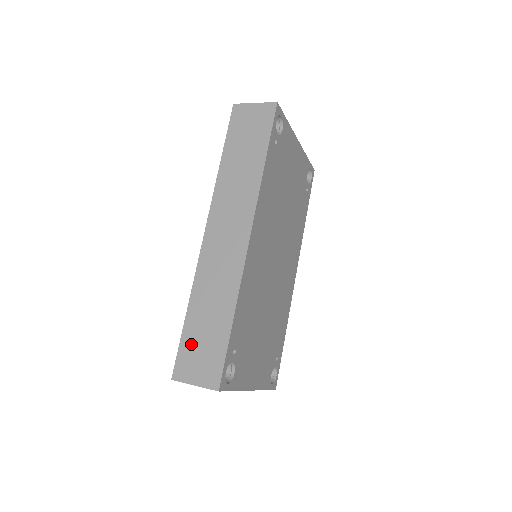
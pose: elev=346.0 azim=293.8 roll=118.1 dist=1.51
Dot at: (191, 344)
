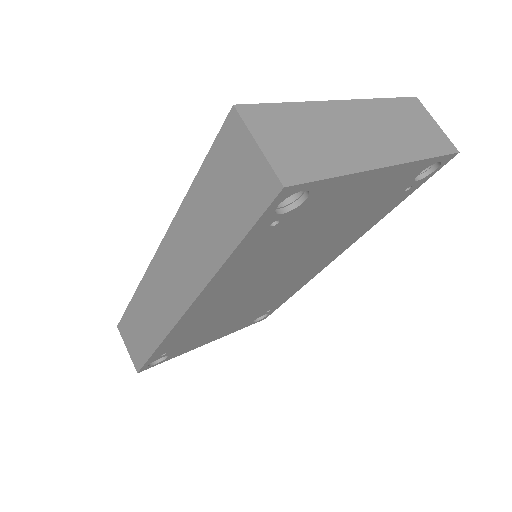
Dot at: (130, 324)
